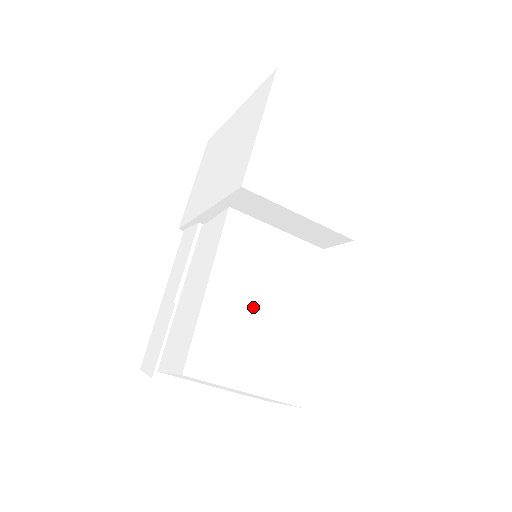
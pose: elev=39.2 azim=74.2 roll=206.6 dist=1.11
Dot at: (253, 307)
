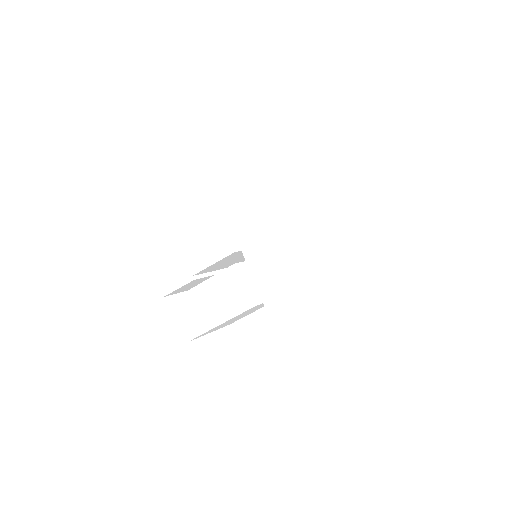
Dot at: occluded
